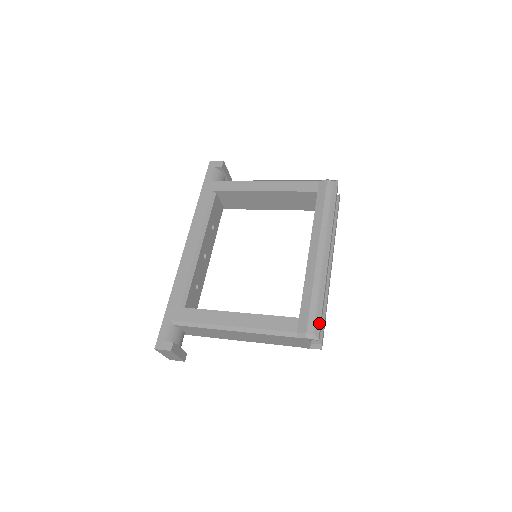
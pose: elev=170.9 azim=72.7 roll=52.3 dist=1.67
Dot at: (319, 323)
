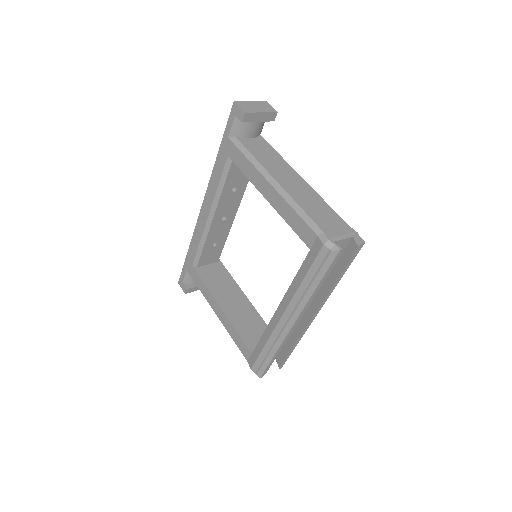
Dot at: (263, 369)
